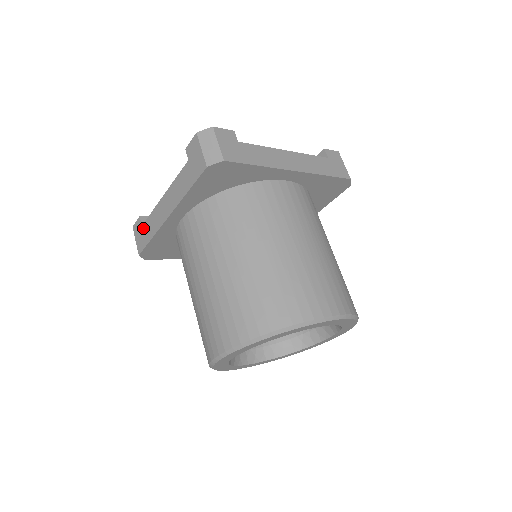
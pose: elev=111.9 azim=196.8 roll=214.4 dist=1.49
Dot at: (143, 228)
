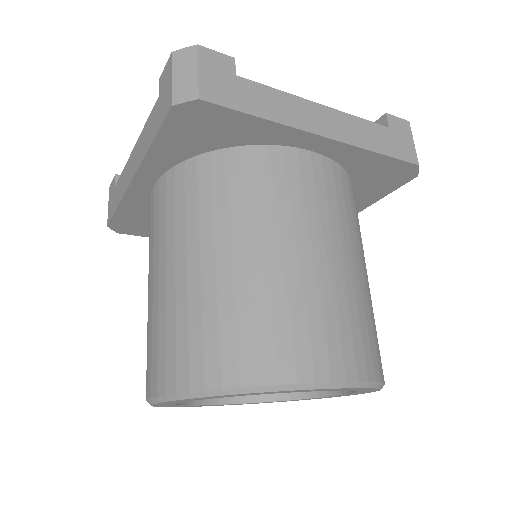
Dot at: (114, 191)
